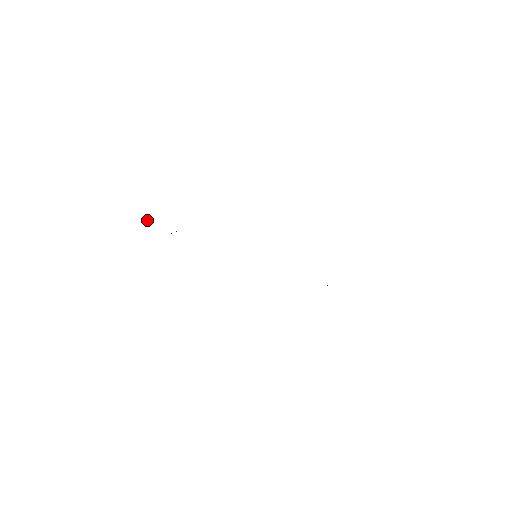
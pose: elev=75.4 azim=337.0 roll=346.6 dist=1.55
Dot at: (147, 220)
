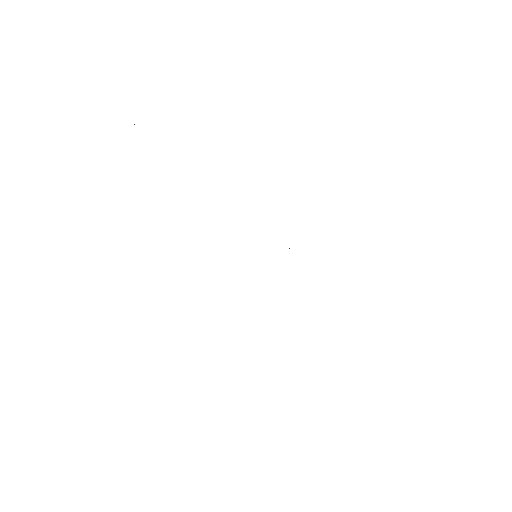
Dot at: occluded
